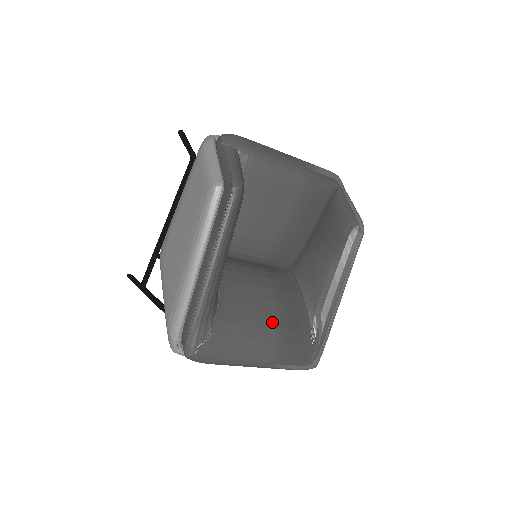
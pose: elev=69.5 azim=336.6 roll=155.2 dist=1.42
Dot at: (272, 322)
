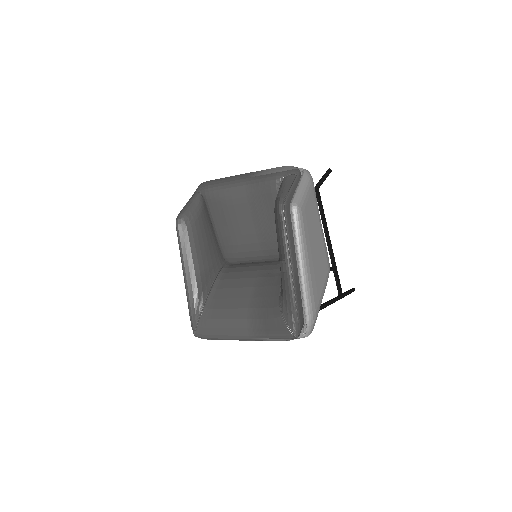
Dot at: (246, 303)
